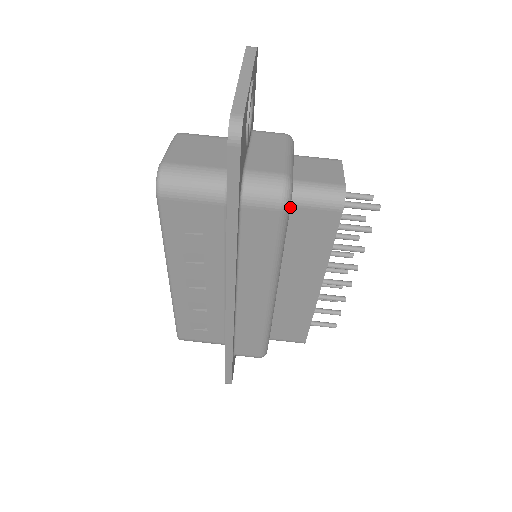
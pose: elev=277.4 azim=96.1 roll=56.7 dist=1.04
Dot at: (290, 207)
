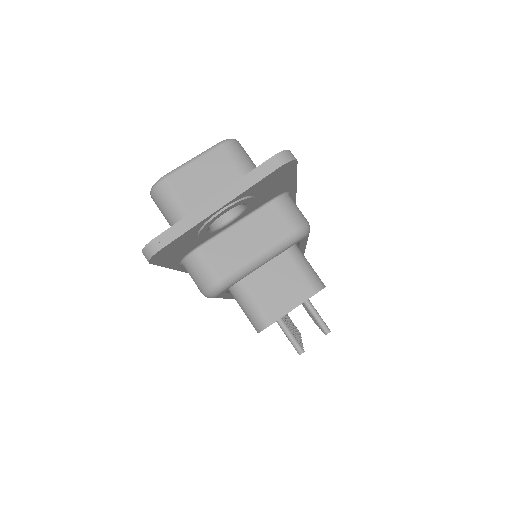
Dot at: (230, 290)
